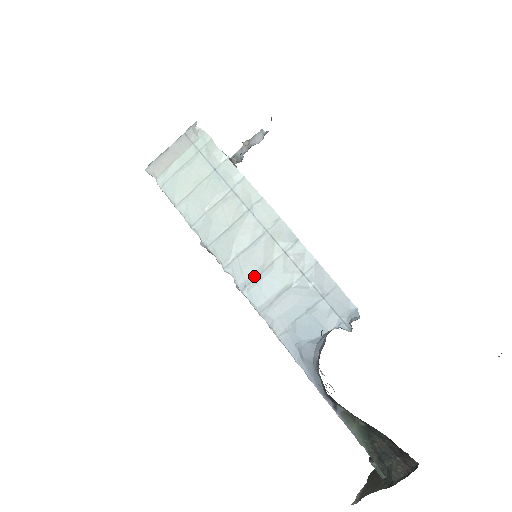
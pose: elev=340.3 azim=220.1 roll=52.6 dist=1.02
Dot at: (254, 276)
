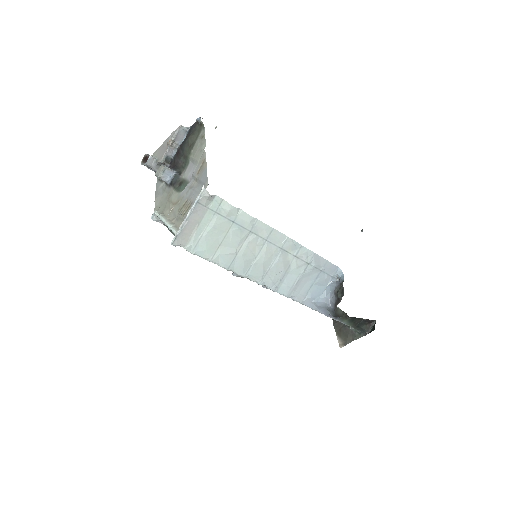
Dot at: (280, 279)
